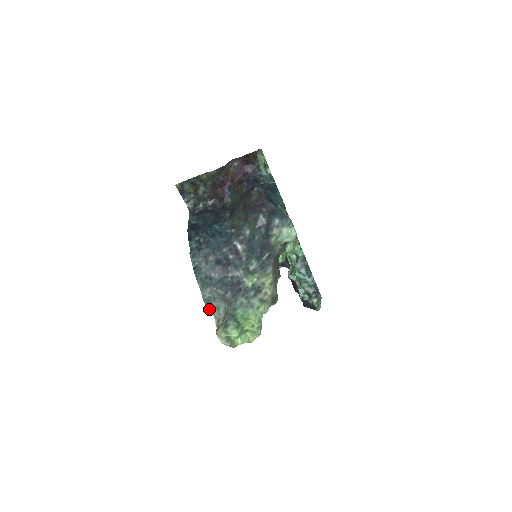
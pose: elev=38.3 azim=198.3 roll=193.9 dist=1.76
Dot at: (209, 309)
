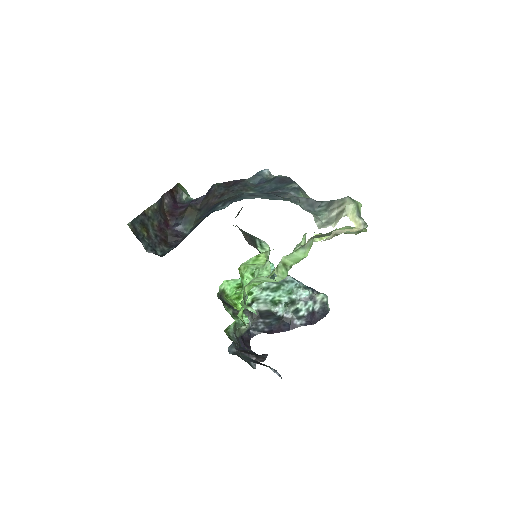
Dot at: occluded
